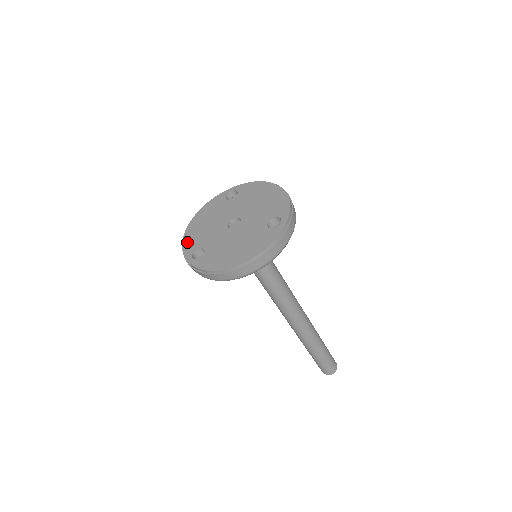
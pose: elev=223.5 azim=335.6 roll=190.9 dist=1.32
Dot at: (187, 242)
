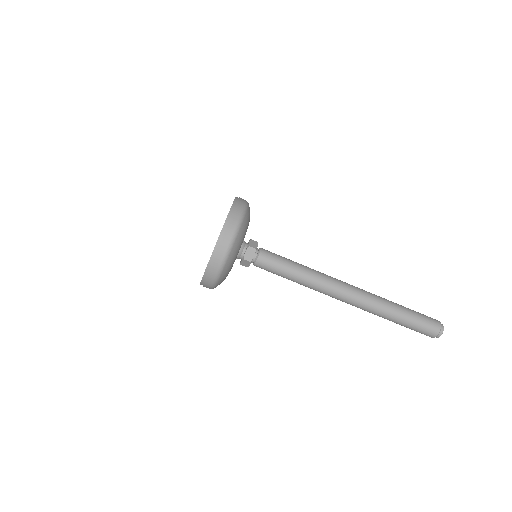
Dot at: occluded
